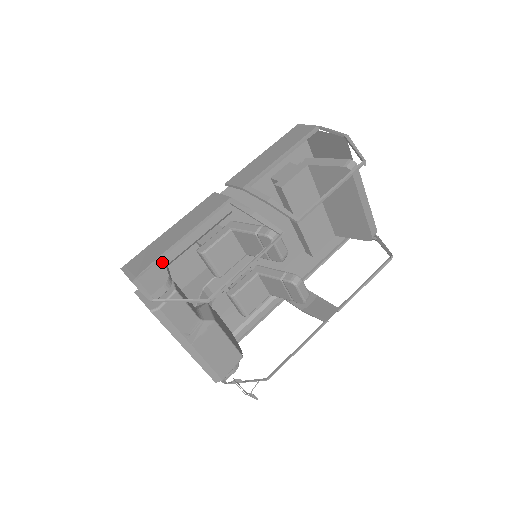
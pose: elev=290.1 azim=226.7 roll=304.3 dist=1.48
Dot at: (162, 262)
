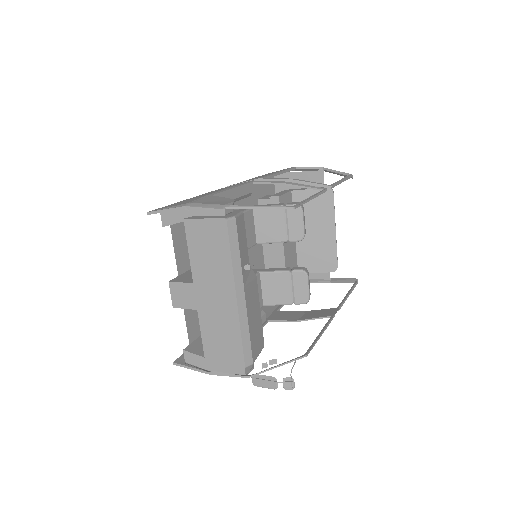
Dot at: (214, 196)
